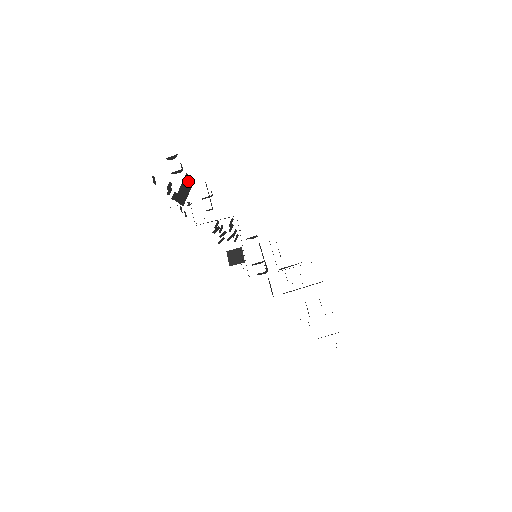
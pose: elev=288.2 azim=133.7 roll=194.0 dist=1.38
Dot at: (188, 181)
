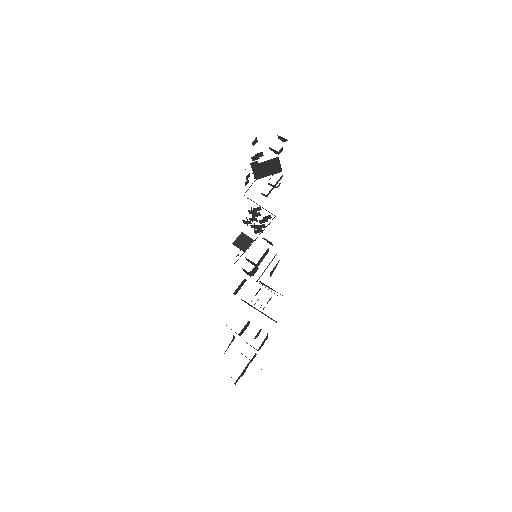
Dot at: (276, 165)
